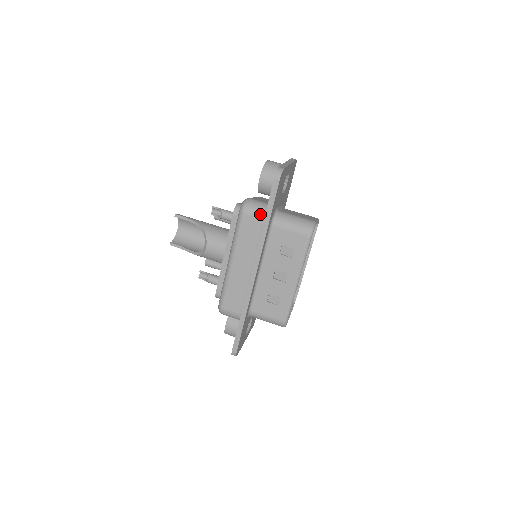
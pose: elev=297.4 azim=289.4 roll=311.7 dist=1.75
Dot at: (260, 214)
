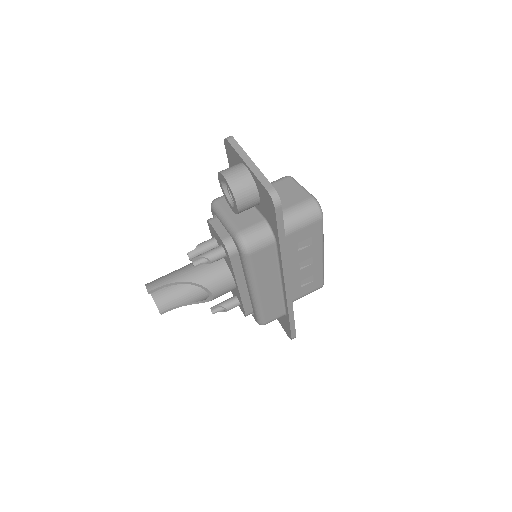
Dot at: (268, 242)
